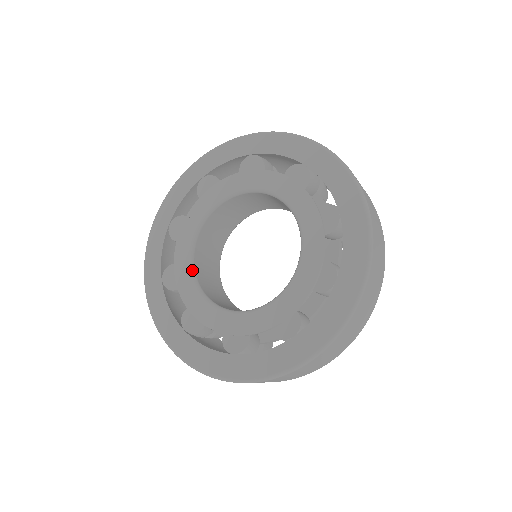
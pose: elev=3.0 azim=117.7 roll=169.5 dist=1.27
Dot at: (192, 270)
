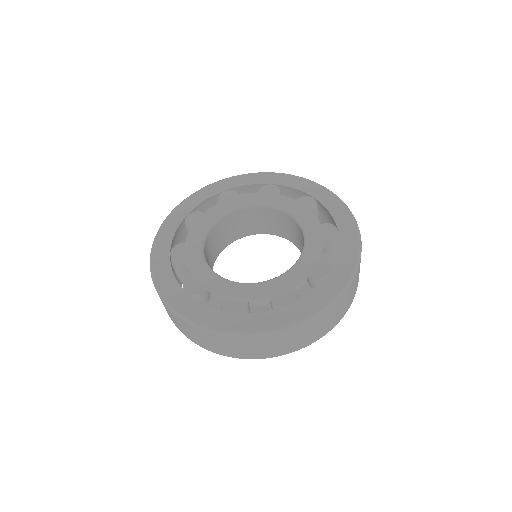
Dot at: (202, 249)
